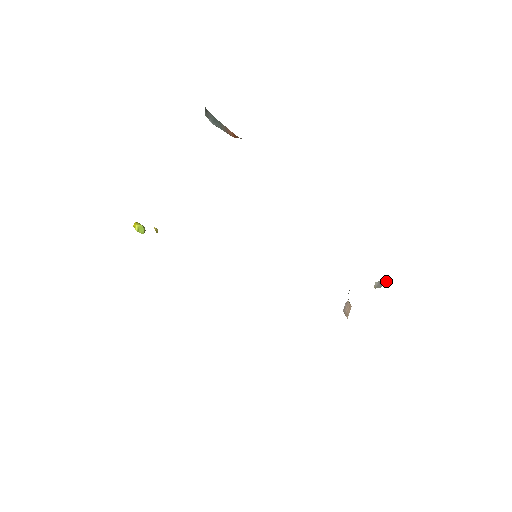
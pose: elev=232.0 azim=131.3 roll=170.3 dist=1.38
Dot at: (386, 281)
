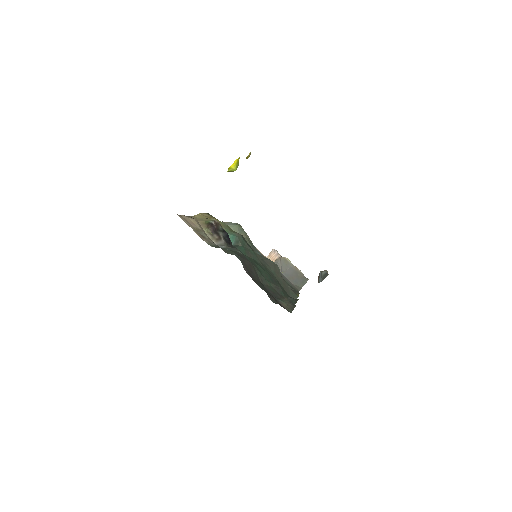
Dot at: occluded
